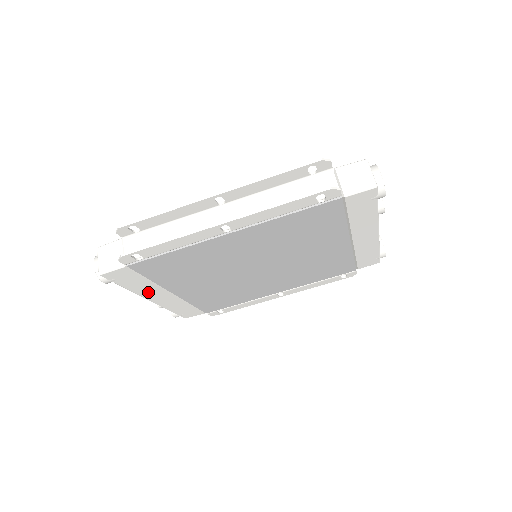
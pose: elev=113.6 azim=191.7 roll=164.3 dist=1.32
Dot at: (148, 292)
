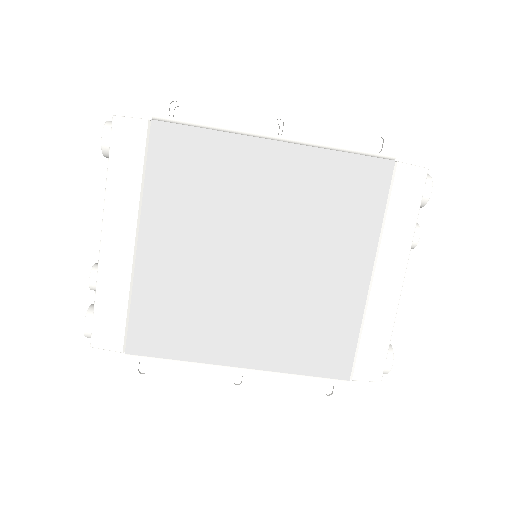
Dot at: (119, 209)
